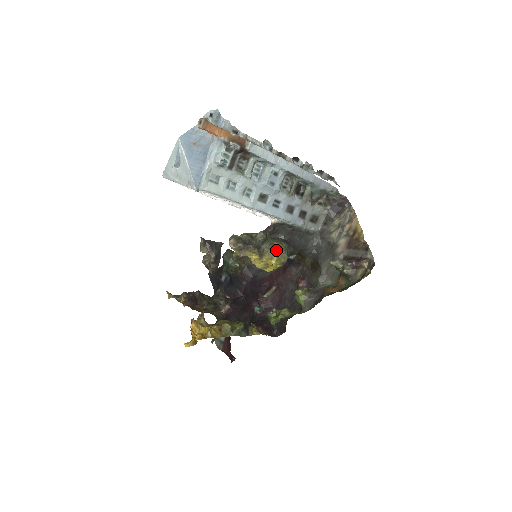
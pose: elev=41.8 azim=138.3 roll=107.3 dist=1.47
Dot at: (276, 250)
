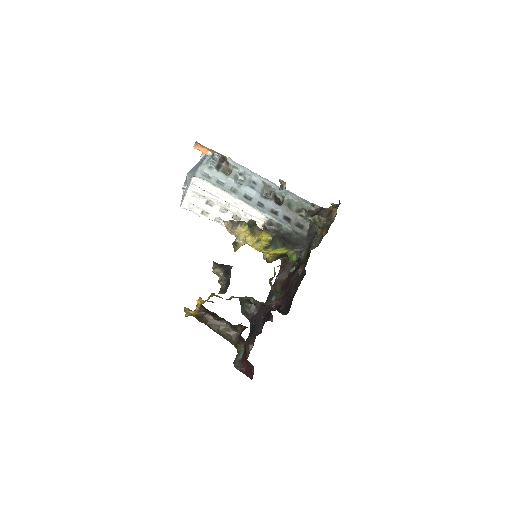
Dot at: occluded
